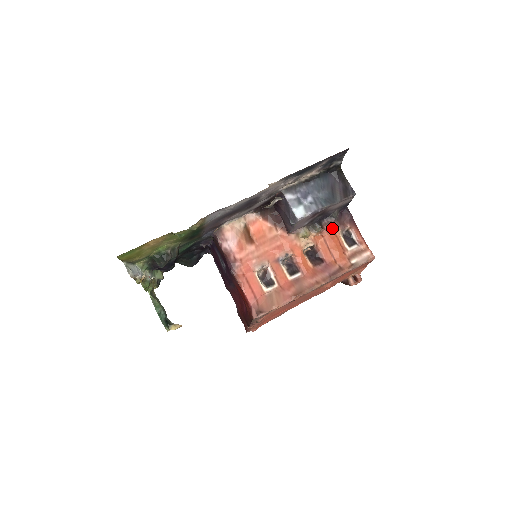
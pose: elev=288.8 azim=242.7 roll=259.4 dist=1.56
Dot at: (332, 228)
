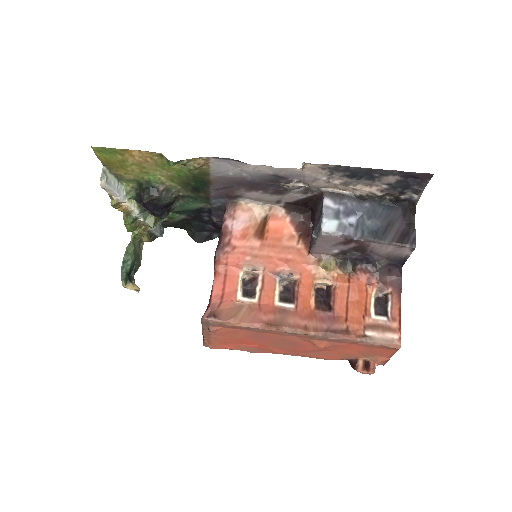
Dot at: (367, 279)
